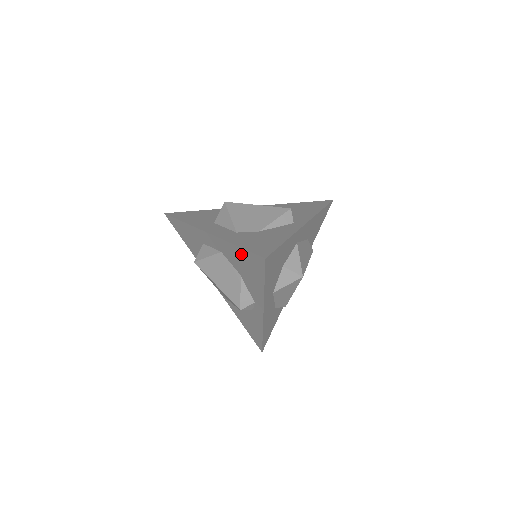
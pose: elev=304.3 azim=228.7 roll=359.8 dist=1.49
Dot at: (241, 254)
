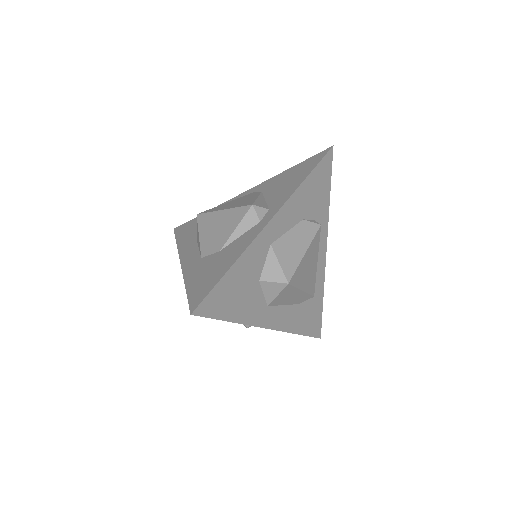
Dot at: occluded
